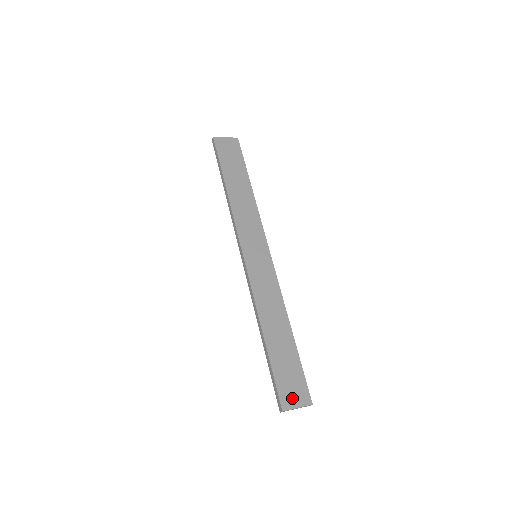
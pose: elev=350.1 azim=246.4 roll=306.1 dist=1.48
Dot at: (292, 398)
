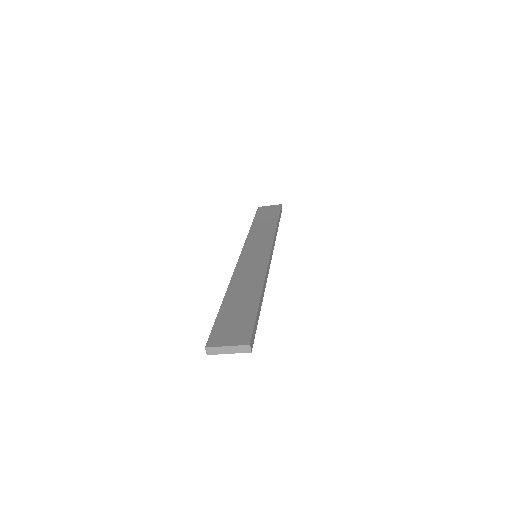
Dot at: (225, 338)
